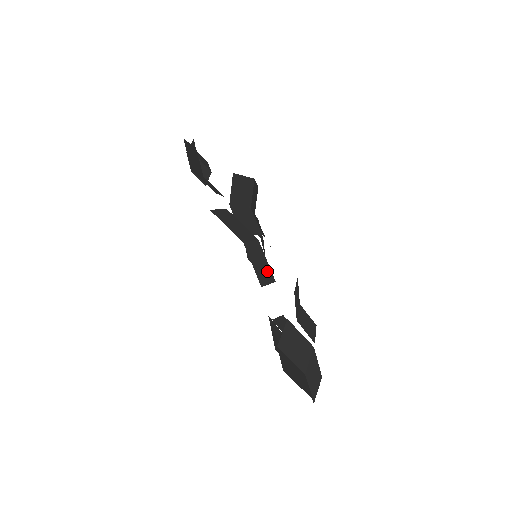
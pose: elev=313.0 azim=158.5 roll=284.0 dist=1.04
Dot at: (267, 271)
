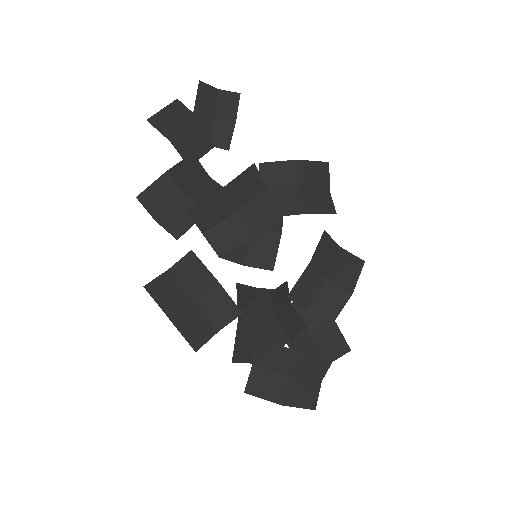
Dot at: (229, 309)
